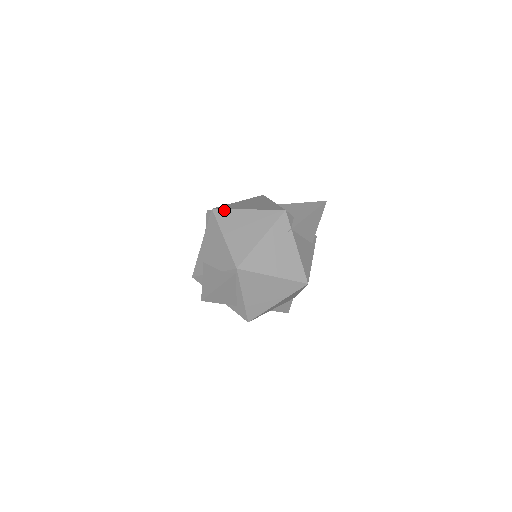
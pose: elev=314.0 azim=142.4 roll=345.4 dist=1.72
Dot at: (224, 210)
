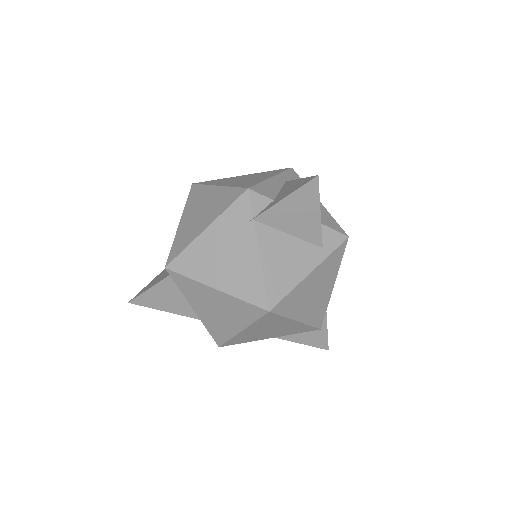
Dot at: (199, 186)
